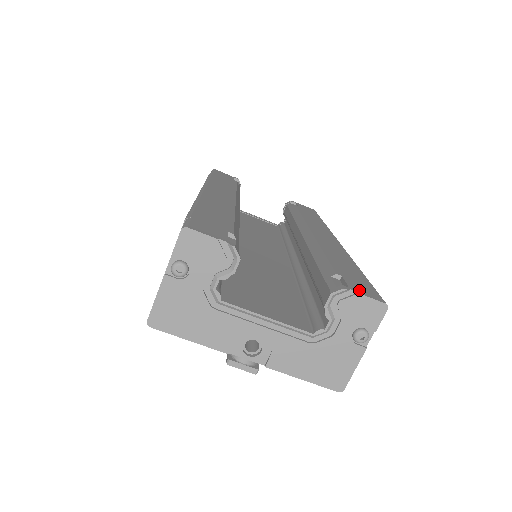
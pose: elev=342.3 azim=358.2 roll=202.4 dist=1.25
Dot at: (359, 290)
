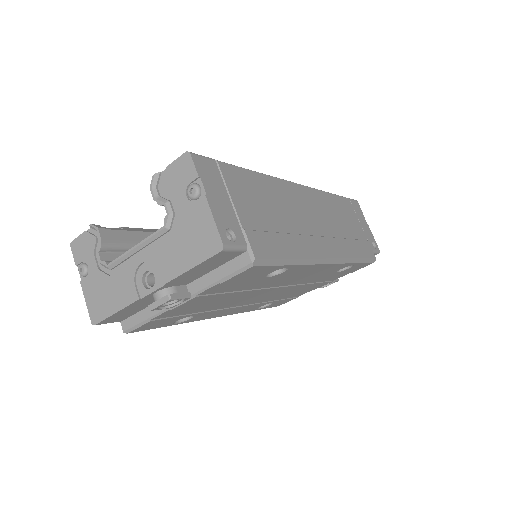
Dot at: occluded
